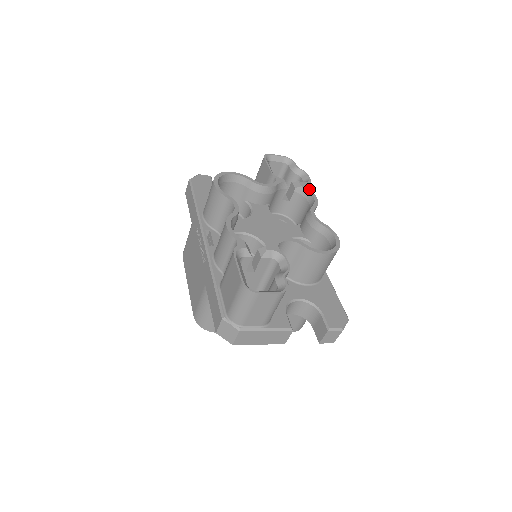
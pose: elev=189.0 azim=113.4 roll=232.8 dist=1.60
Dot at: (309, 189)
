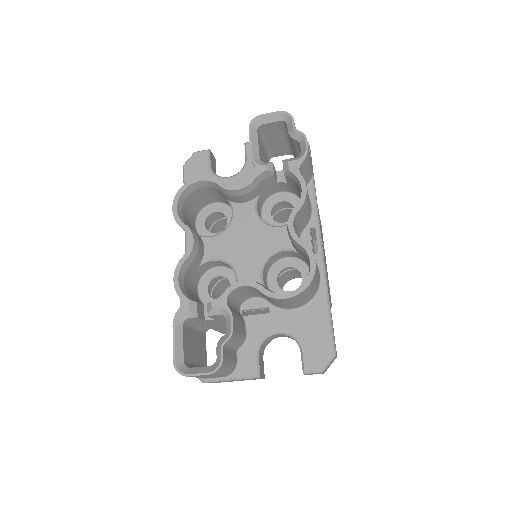
Dot at: (299, 173)
